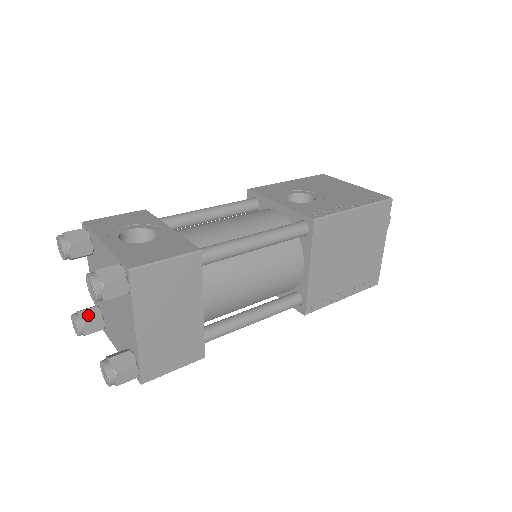
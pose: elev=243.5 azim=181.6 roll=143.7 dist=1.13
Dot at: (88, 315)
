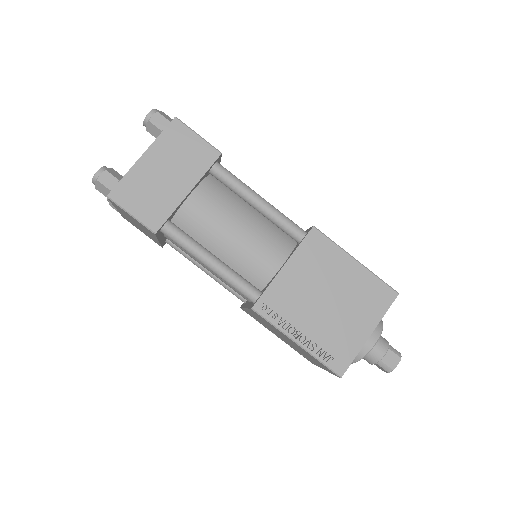
Dot at: occluded
